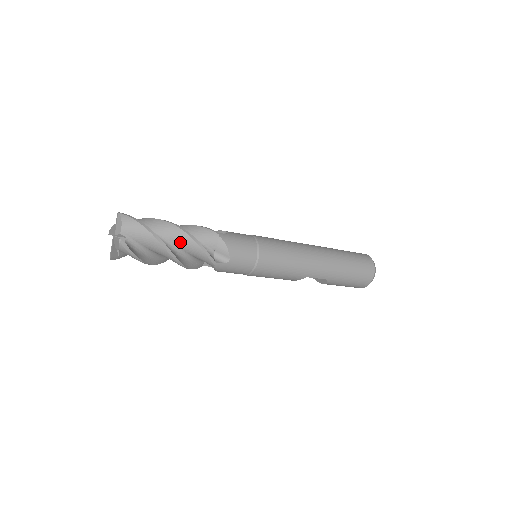
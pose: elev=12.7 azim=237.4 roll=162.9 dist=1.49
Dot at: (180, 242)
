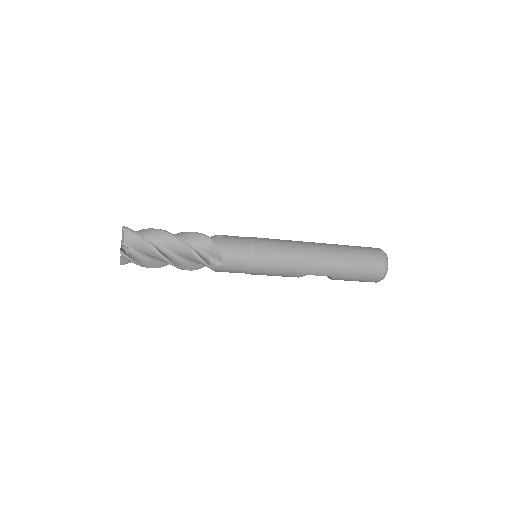
Dot at: (176, 249)
